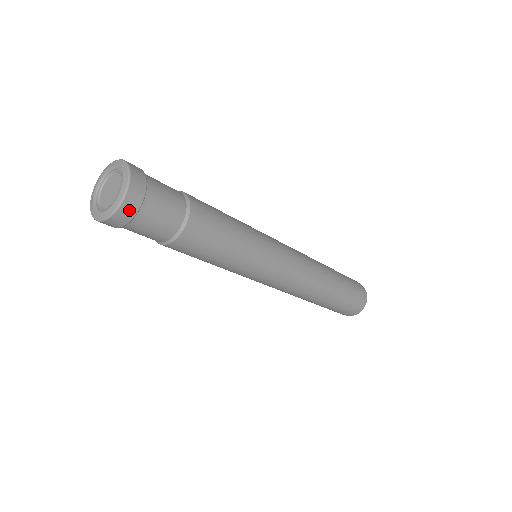
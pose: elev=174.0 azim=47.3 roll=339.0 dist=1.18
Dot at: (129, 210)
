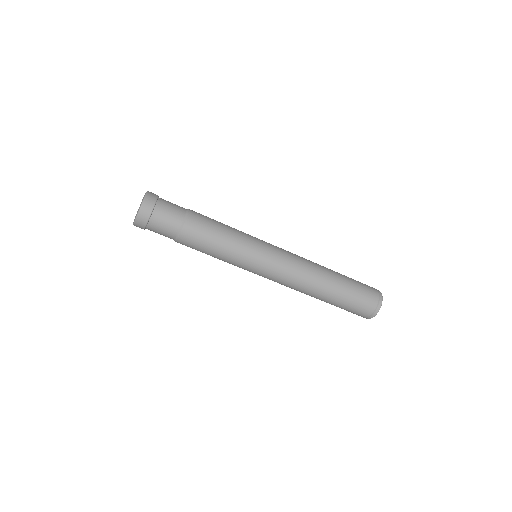
Dot at: (146, 211)
